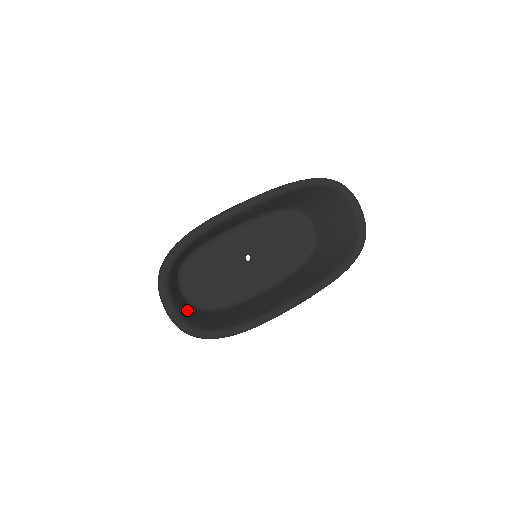
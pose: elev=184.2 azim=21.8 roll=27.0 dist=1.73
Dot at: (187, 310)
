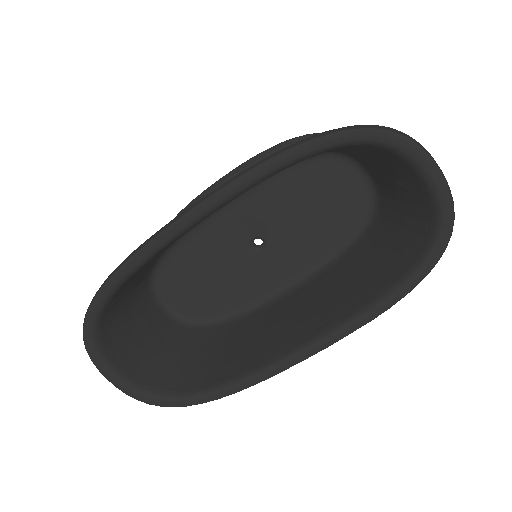
Dot at: (158, 351)
